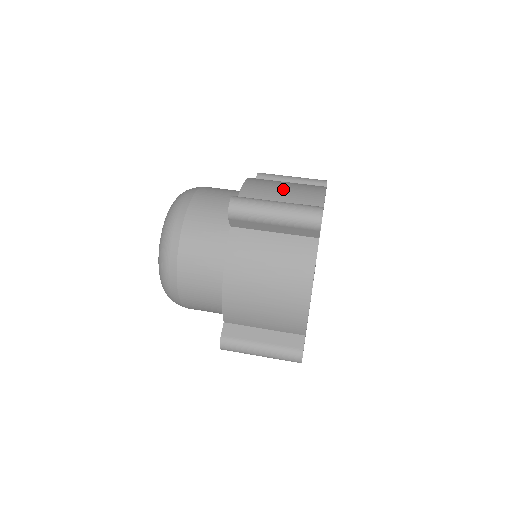
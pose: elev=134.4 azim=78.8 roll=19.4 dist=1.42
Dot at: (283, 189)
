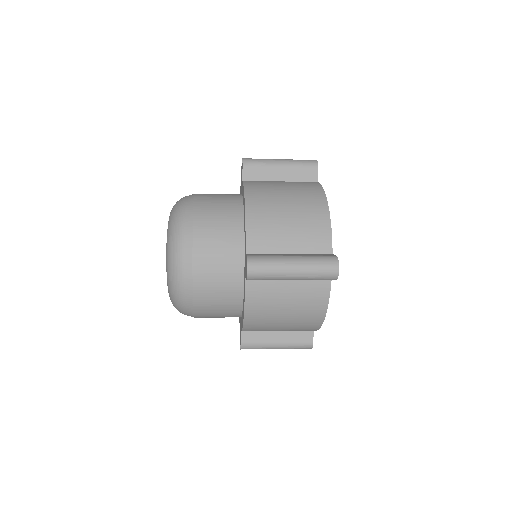
Dot at: occluded
